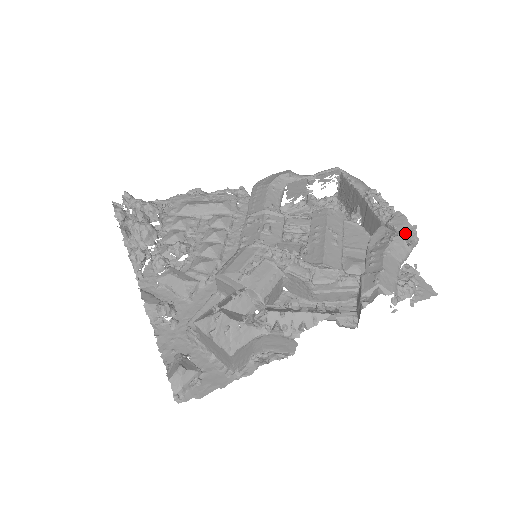
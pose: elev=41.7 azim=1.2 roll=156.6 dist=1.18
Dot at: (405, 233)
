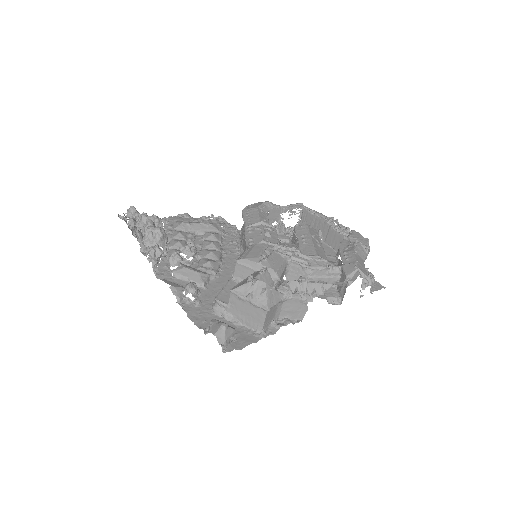
Dot at: (363, 242)
